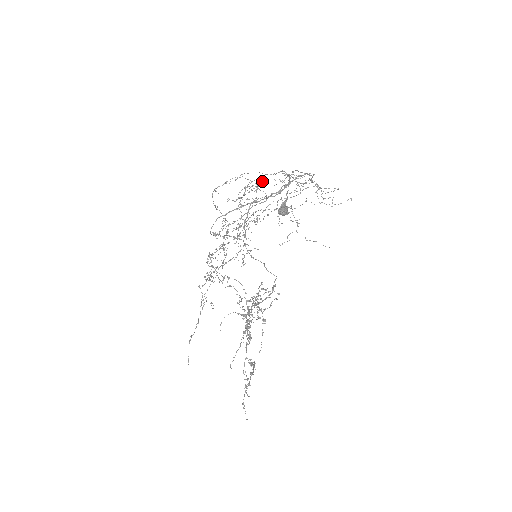
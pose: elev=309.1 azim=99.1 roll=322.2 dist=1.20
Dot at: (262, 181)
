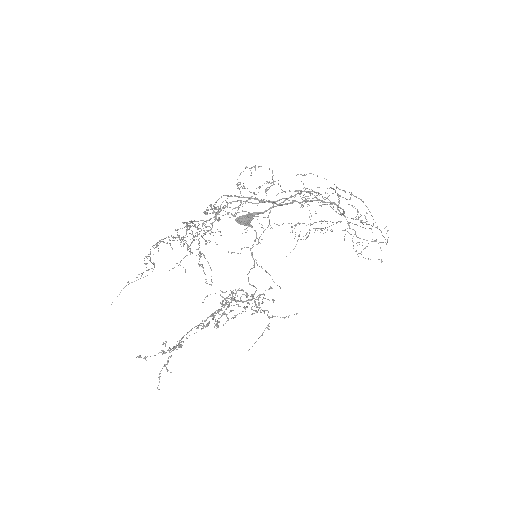
Dot at: (307, 188)
